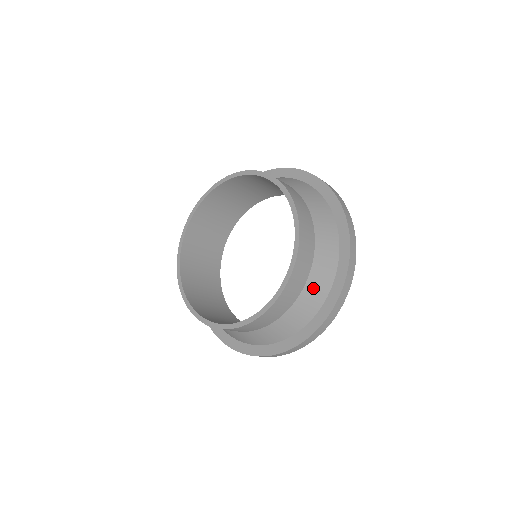
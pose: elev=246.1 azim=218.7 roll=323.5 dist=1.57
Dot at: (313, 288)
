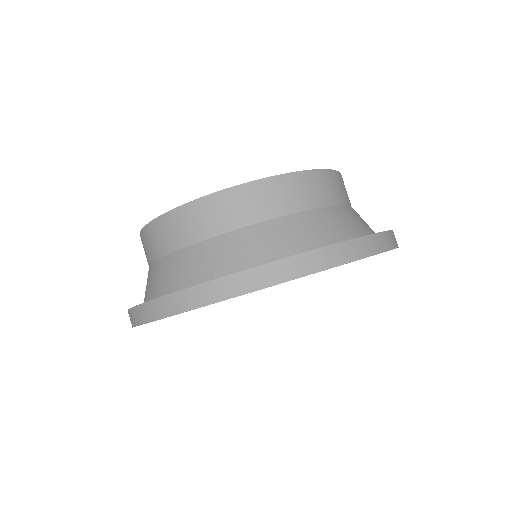
Dot at: (296, 227)
